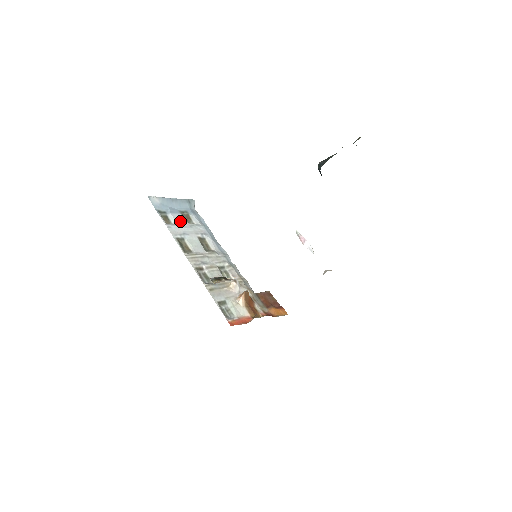
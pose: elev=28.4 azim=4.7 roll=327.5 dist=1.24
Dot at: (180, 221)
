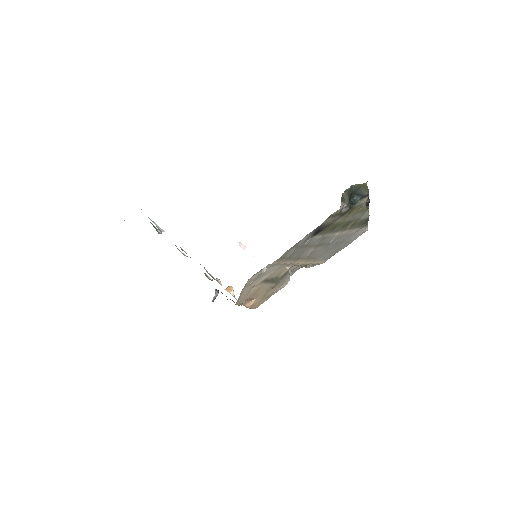
Dot at: (162, 229)
